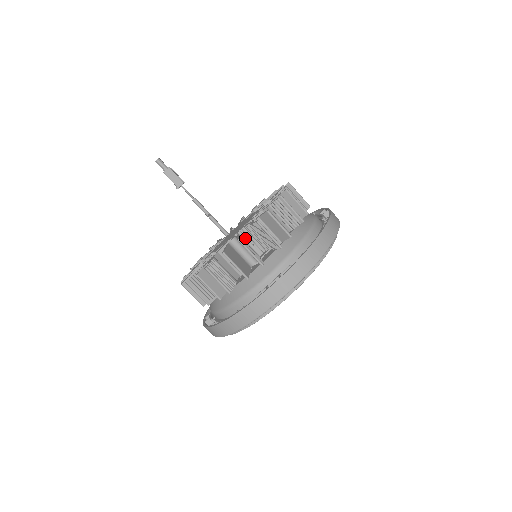
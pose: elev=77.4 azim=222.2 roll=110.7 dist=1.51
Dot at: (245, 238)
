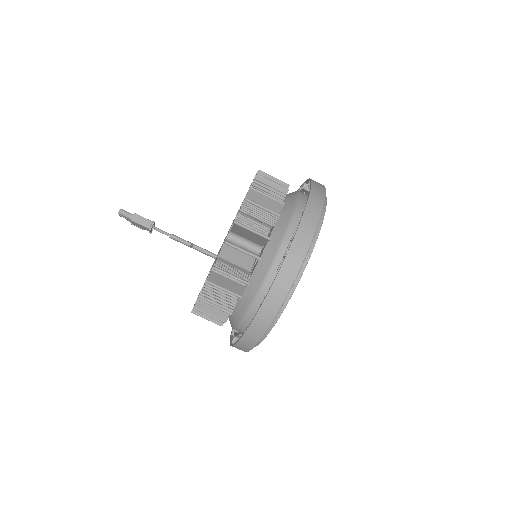
Dot at: occluded
